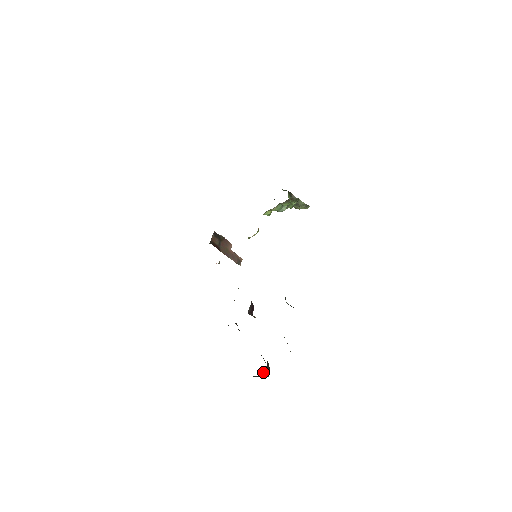
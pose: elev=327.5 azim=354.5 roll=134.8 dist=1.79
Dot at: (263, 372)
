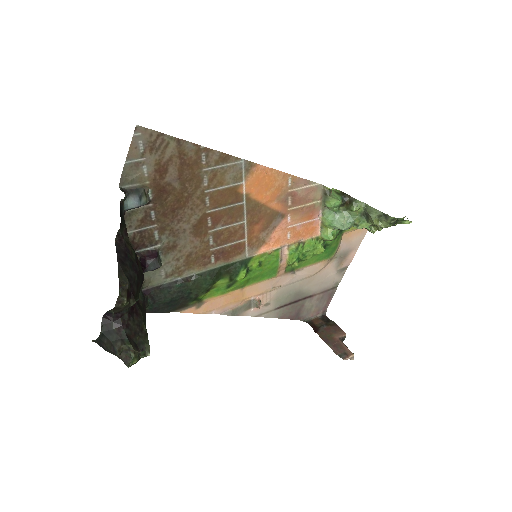
Dot at: (106, 332)
